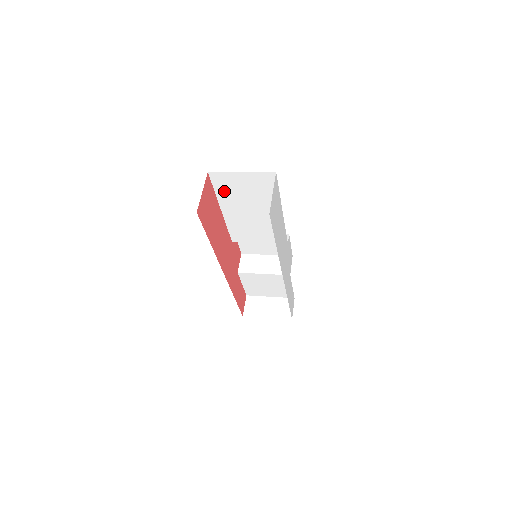
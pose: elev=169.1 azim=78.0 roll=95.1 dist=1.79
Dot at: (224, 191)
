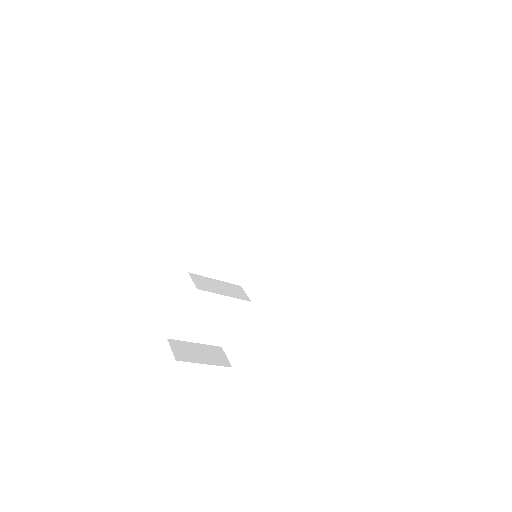
Dot at: (273, 159)
